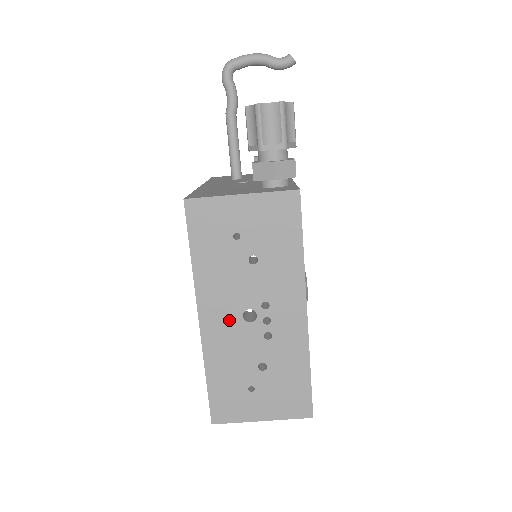
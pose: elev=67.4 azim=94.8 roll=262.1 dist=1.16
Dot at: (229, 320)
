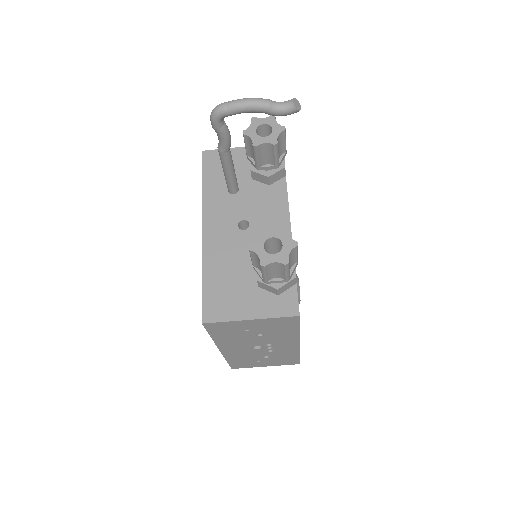
Dot at: (242, 349)
